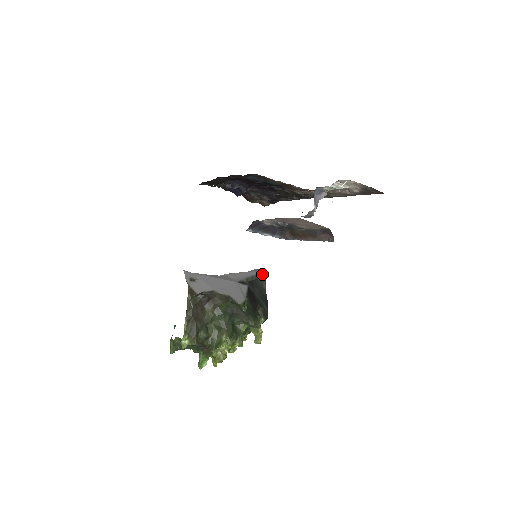
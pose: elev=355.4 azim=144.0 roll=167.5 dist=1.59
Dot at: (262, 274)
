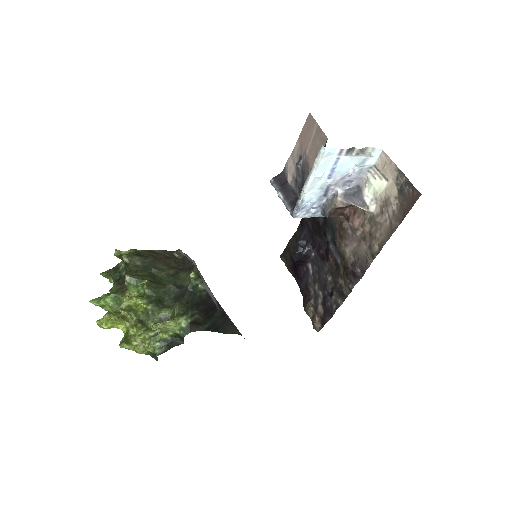
Dot at: occluded
